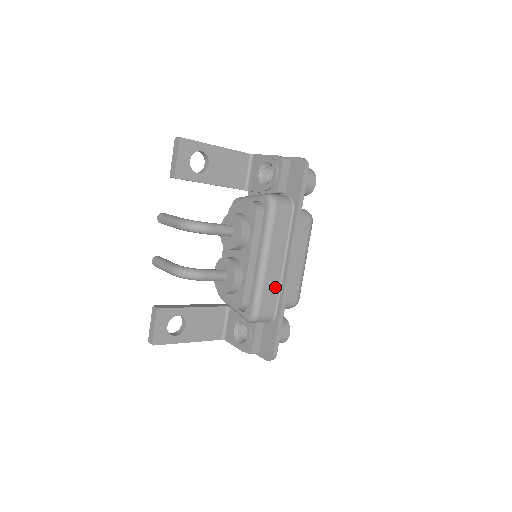
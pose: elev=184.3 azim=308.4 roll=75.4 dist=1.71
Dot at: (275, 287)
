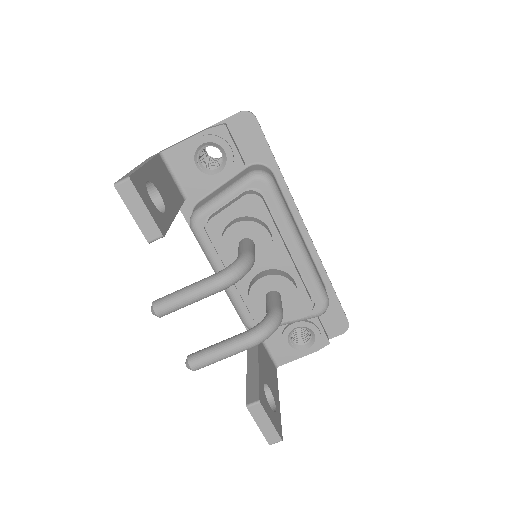
Dot at: occluded
